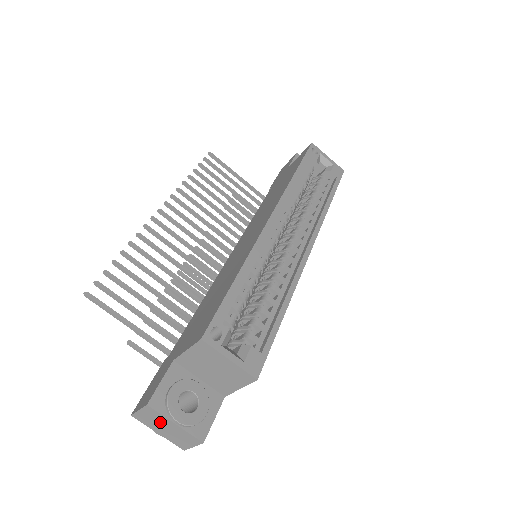
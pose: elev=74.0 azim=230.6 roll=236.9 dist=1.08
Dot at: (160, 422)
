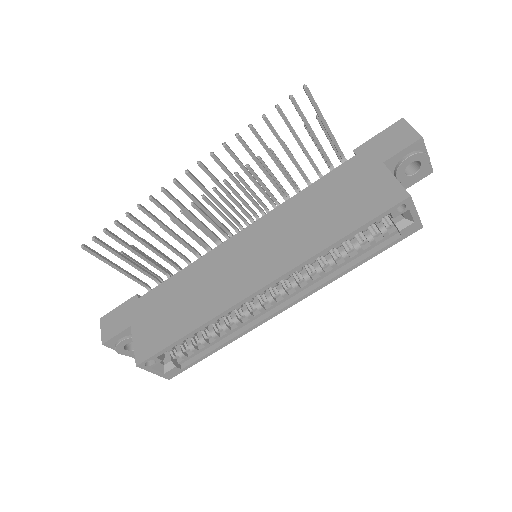
Dot at: occluded
